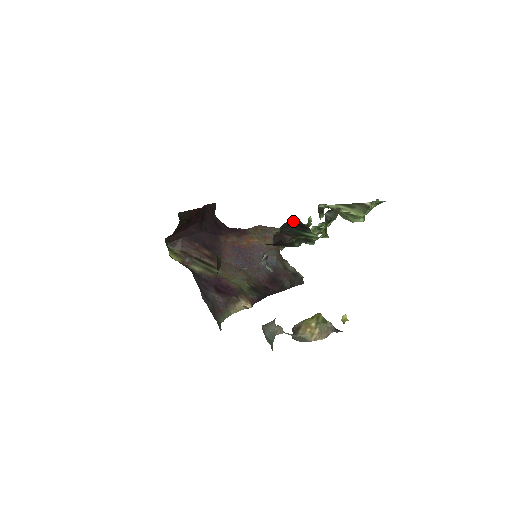
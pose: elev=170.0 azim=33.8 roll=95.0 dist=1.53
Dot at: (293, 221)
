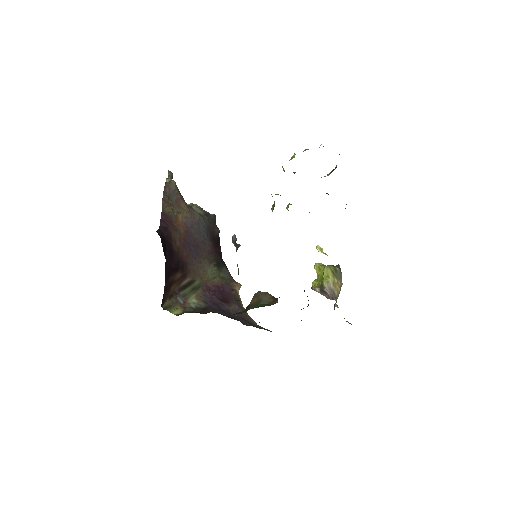
Dot at: occluded
